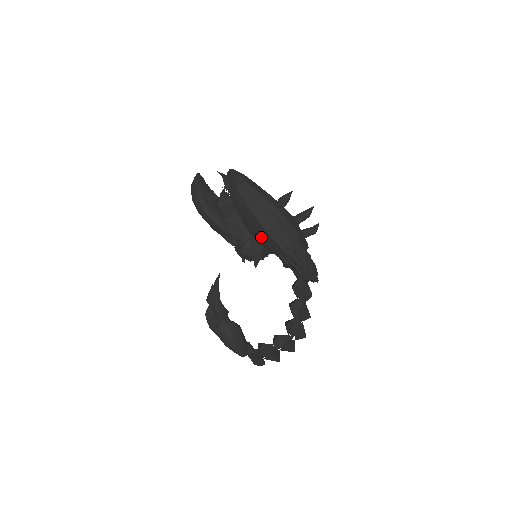
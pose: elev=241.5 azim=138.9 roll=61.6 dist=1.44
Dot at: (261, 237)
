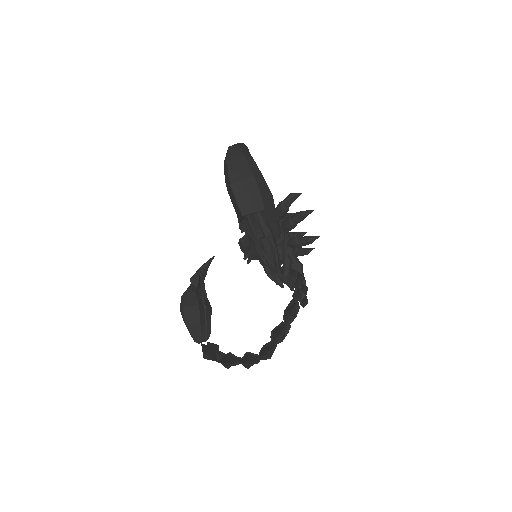
Dot at: (230, 195)
